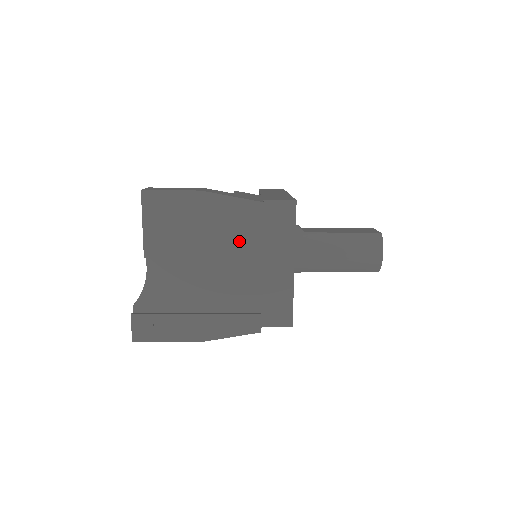
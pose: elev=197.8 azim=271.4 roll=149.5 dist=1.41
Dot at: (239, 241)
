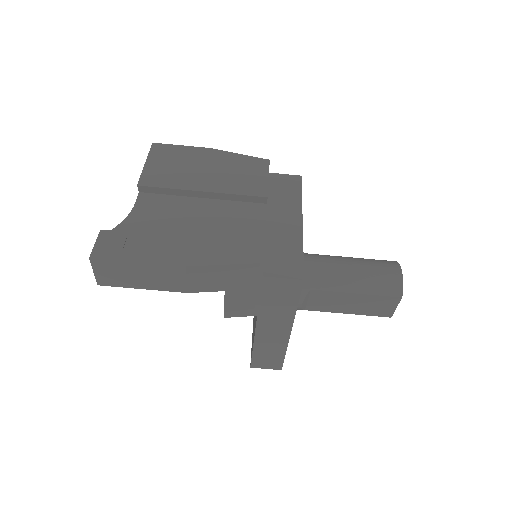
Dot at: (243, 183)
